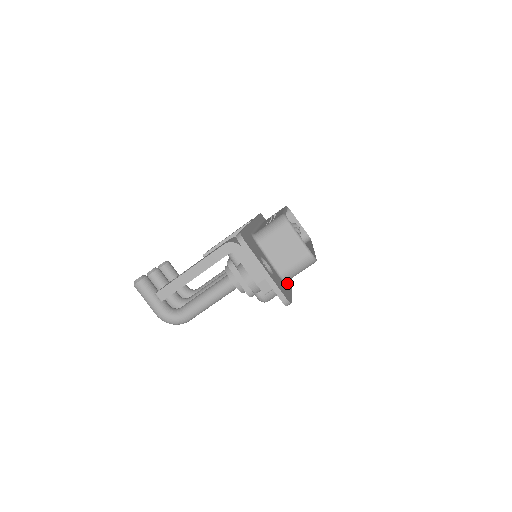
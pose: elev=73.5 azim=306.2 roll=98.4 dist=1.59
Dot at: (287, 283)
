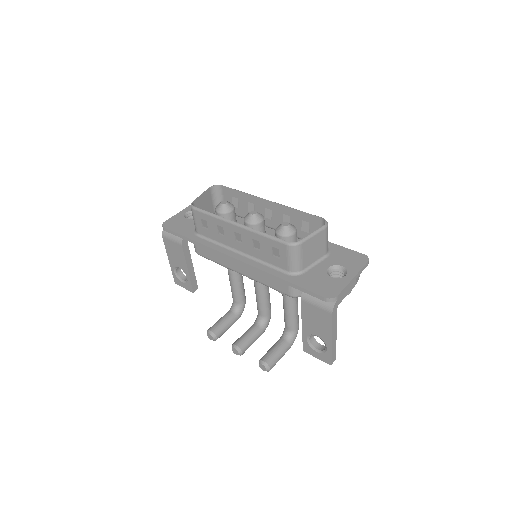
Dot at: occluded
